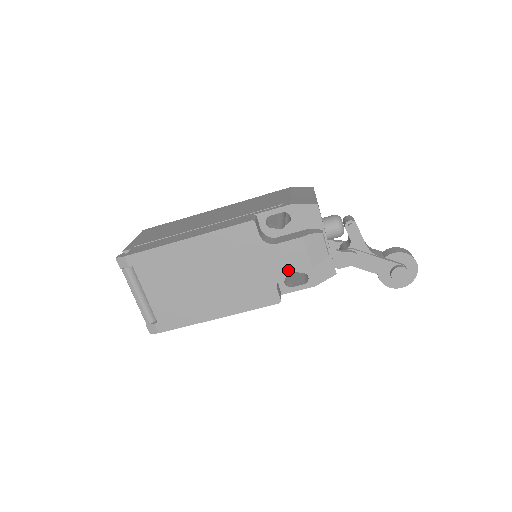
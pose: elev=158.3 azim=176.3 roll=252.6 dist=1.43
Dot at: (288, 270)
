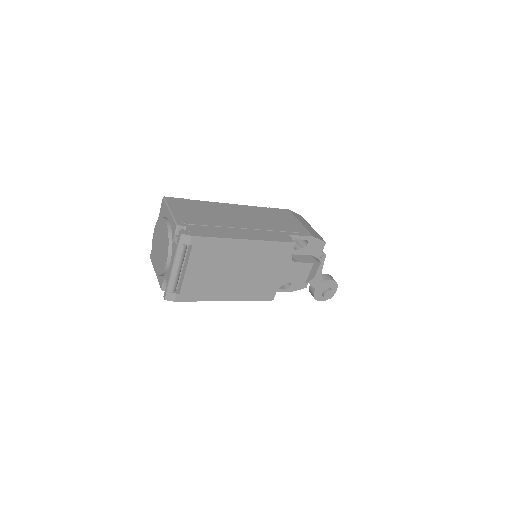
Dot at: (292, 281)
